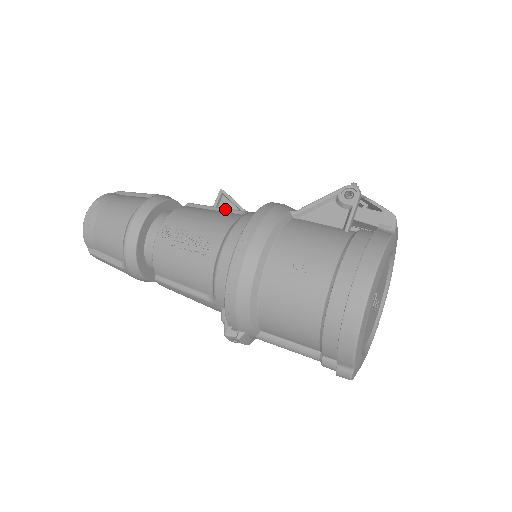
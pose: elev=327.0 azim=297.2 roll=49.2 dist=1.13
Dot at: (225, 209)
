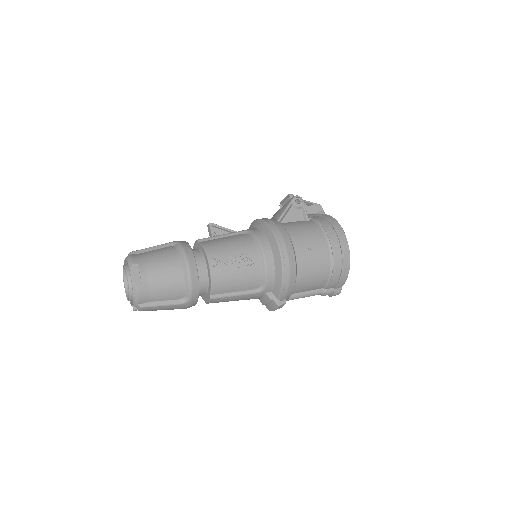
Dot at: (230, 234)
